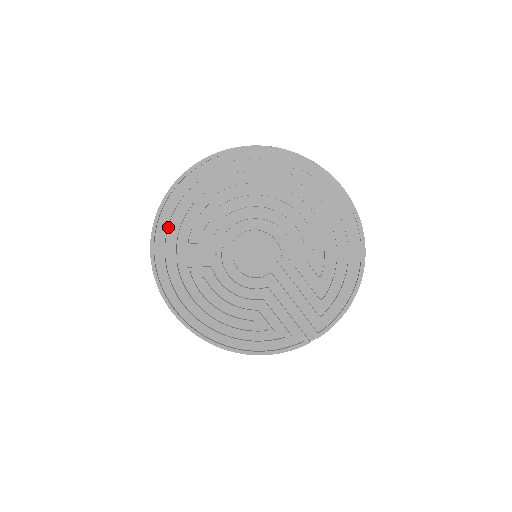
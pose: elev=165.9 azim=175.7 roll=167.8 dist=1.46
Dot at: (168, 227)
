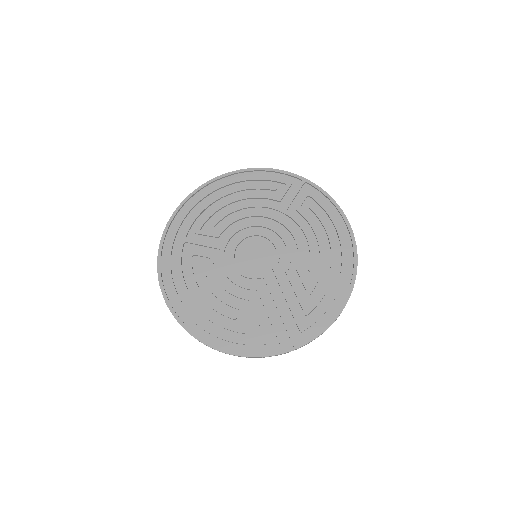
Dot at: (187, 216)
